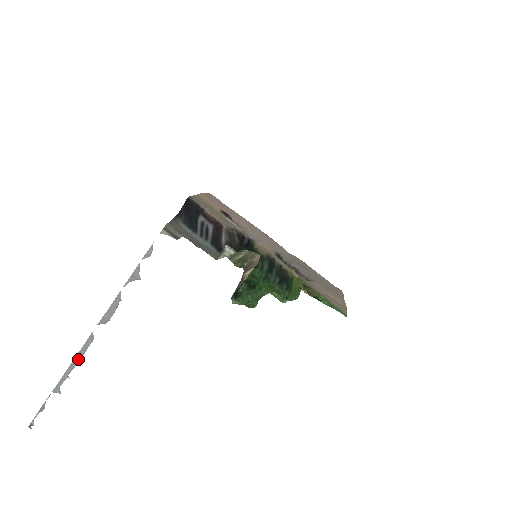
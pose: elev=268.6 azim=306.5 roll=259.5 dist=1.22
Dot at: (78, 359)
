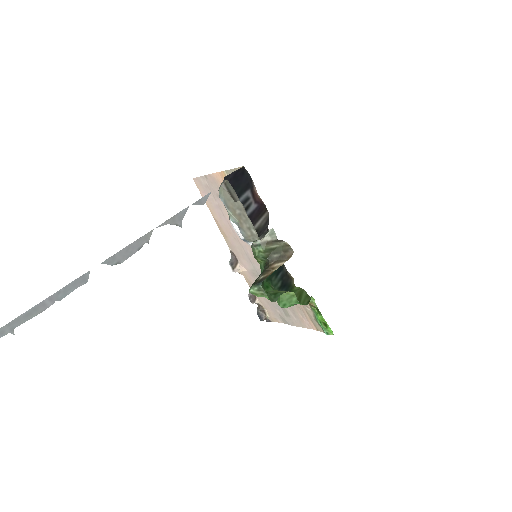
Dot at: (45, 305)
